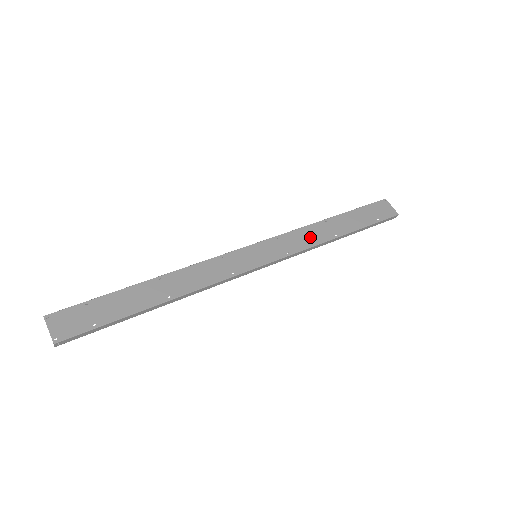
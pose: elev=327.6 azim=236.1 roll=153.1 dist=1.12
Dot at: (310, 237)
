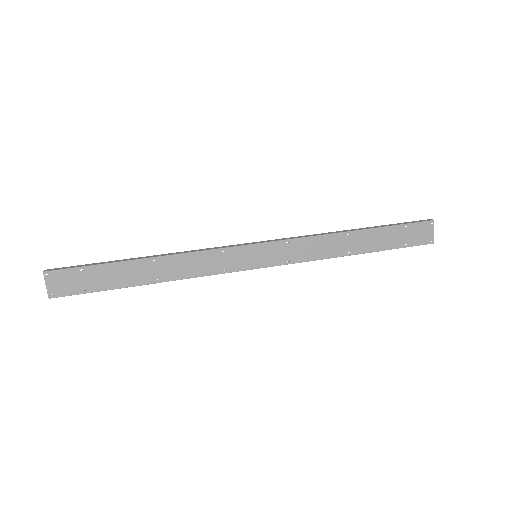
Dot at: (321, 249)
